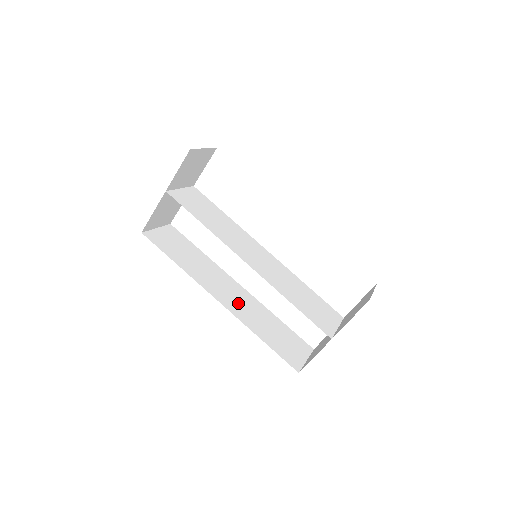
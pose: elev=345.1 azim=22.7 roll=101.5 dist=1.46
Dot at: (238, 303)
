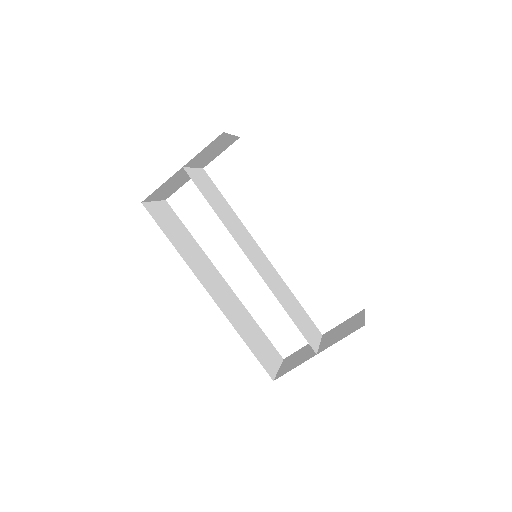
Dot at: (224, 298)
